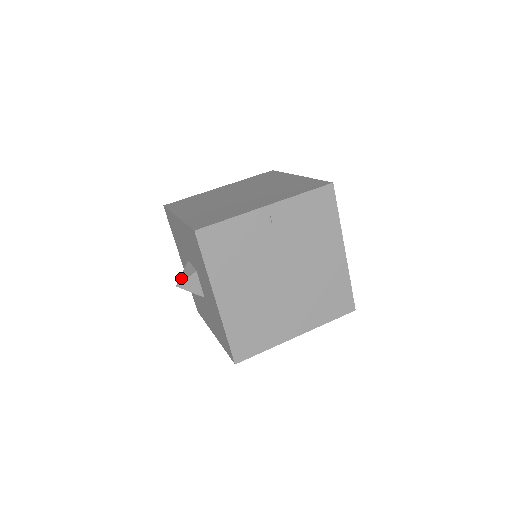
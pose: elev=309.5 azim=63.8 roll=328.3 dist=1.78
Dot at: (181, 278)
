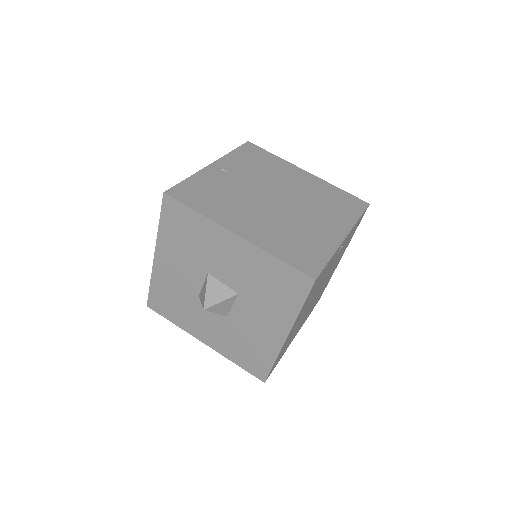
Dot at: (209, 299)
